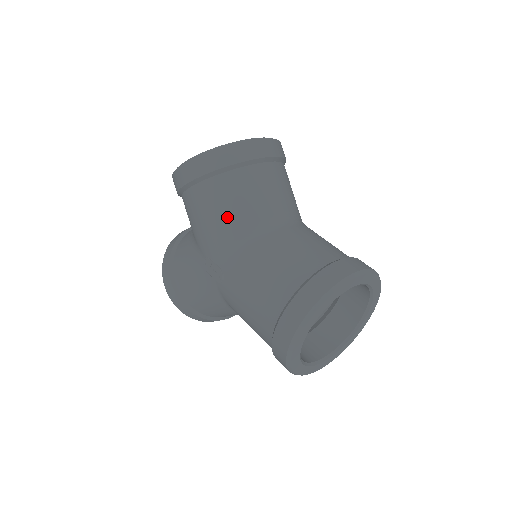
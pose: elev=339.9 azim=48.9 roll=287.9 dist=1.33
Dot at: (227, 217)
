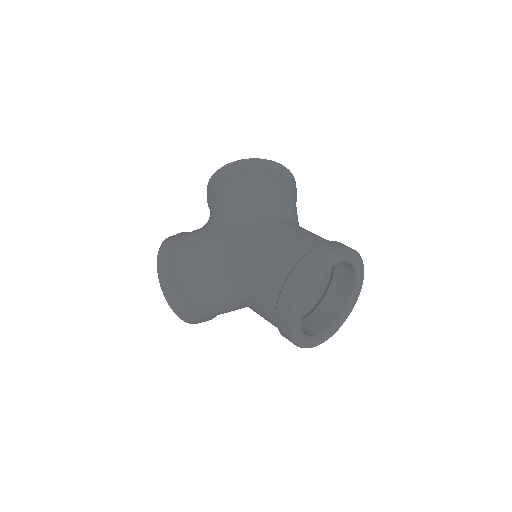
Dot at: (261, 200)
